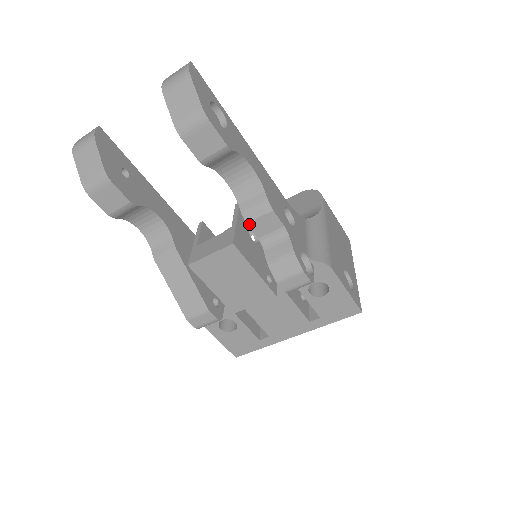
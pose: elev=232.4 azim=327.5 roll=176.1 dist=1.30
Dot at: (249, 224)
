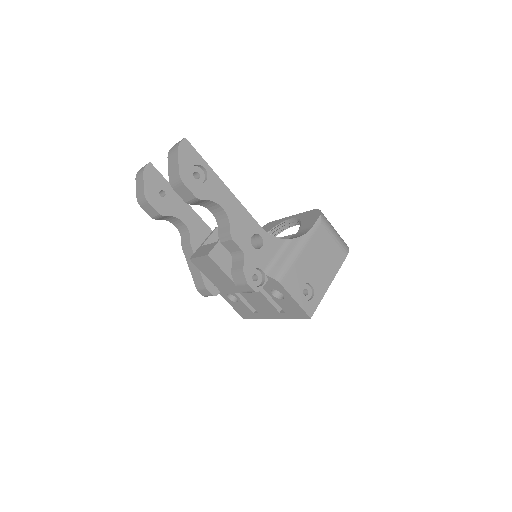
Dot at: (222, 243)
